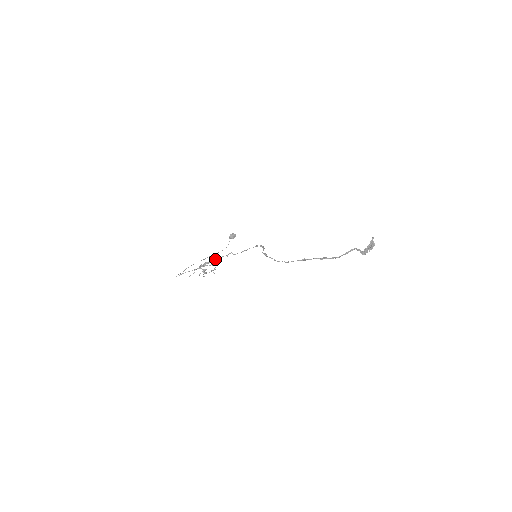
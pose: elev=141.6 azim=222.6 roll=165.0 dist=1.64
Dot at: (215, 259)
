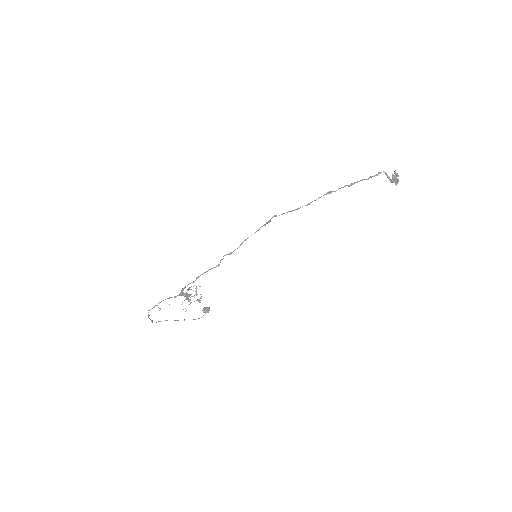
Dot at: (203, 273)
